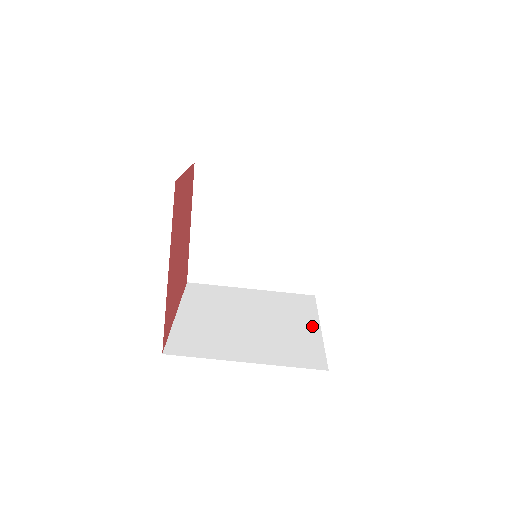
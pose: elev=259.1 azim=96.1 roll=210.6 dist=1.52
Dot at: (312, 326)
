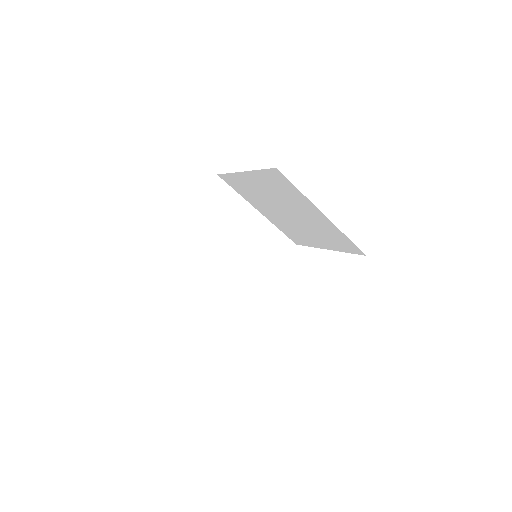
Dot at: (264, 279)
